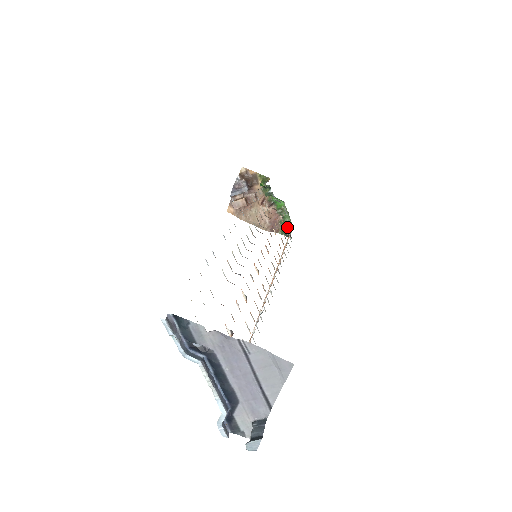
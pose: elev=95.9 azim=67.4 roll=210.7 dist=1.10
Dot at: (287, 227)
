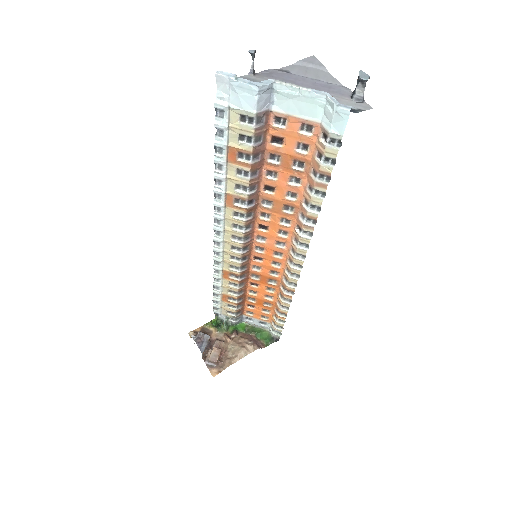
Dot at: (265, 336)
